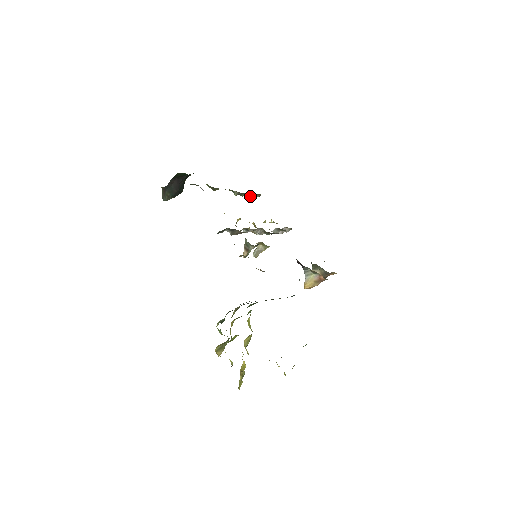
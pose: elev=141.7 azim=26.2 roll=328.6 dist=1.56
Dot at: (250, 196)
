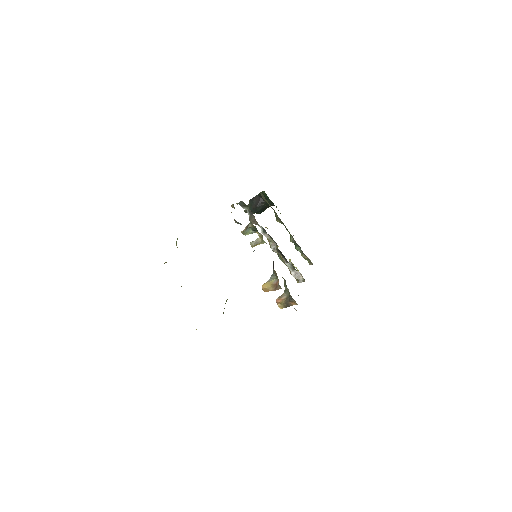
Dot at: (303, 255)
